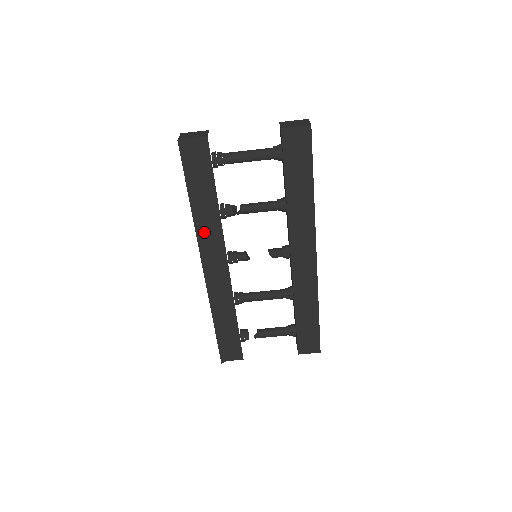
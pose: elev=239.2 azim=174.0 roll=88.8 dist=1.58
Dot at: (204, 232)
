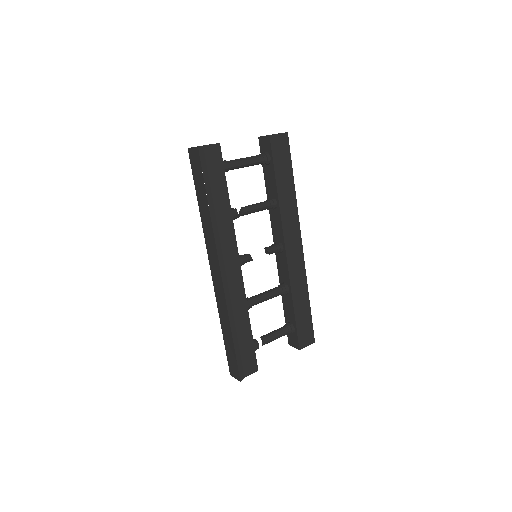
Dot at: (220, 234)
